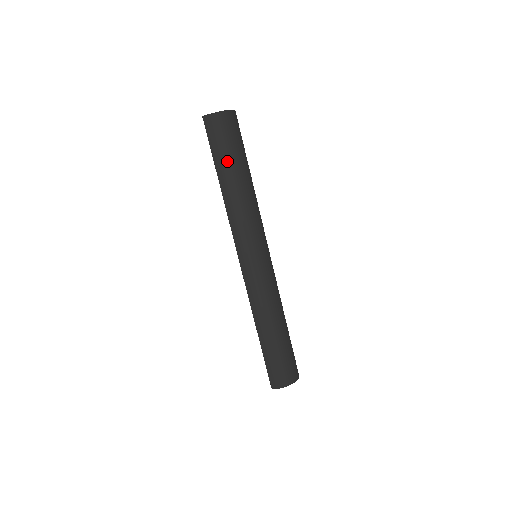
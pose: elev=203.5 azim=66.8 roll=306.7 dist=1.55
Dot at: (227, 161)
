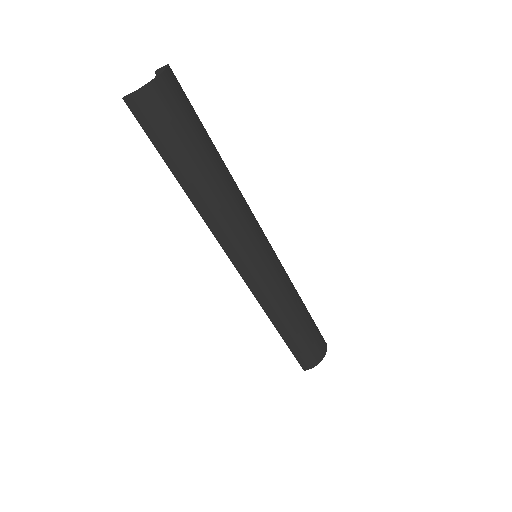
Dot at: (185, 156)
